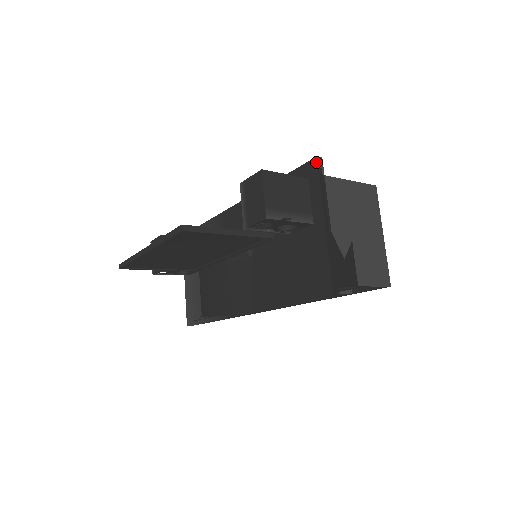
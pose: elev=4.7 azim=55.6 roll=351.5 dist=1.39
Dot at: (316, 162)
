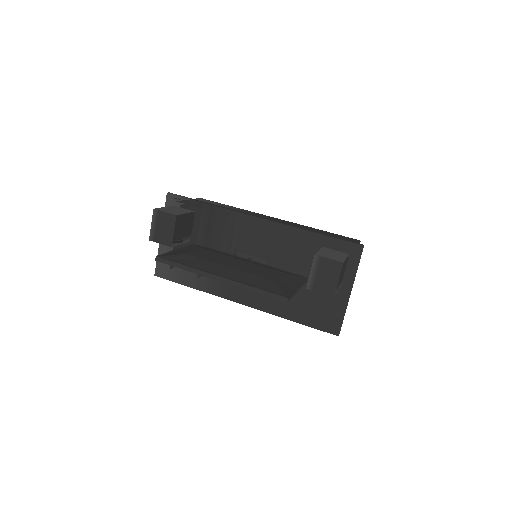
Dot at: (362, 249)
